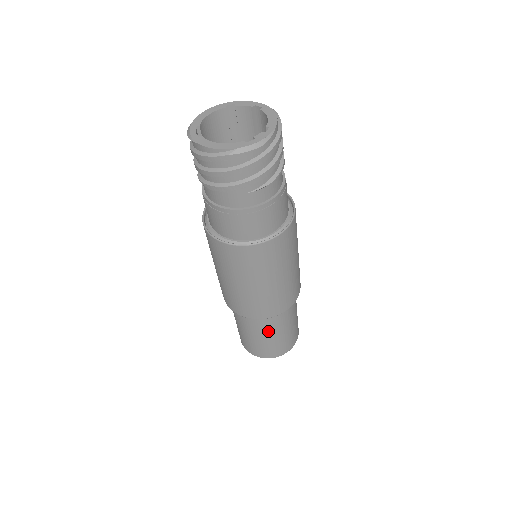
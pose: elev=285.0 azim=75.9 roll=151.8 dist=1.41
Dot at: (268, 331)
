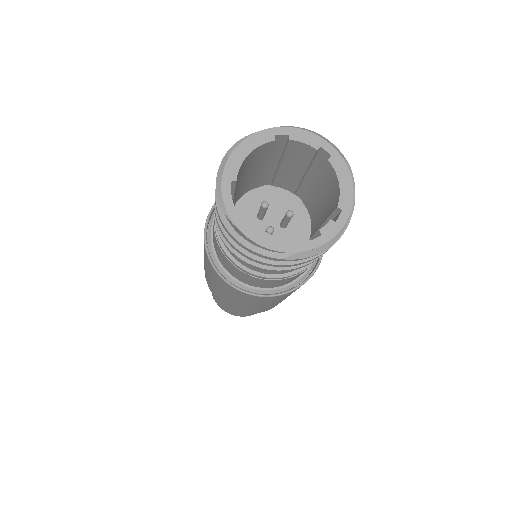
Dot at: occluded
